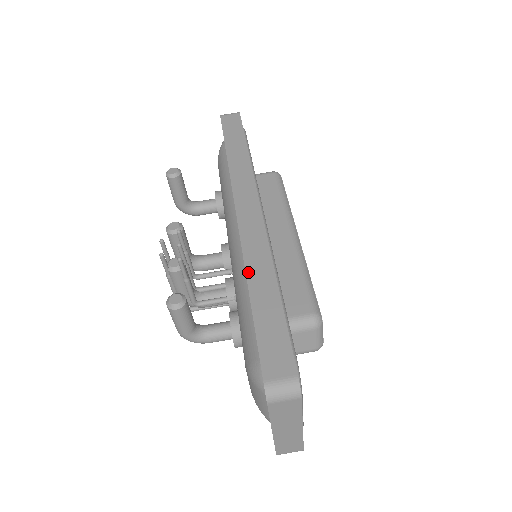
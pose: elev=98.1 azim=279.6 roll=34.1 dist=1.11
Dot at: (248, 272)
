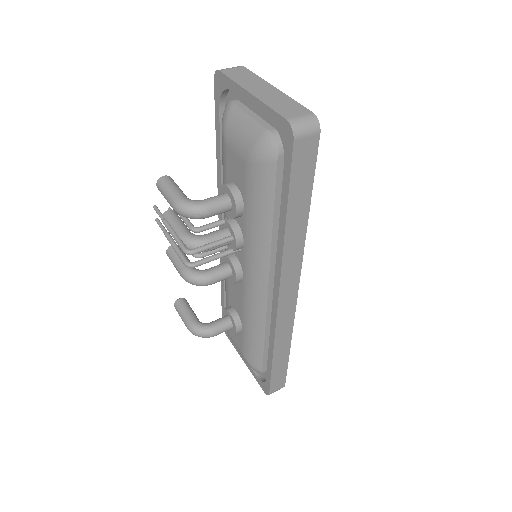
Dot at: (219, 173)
